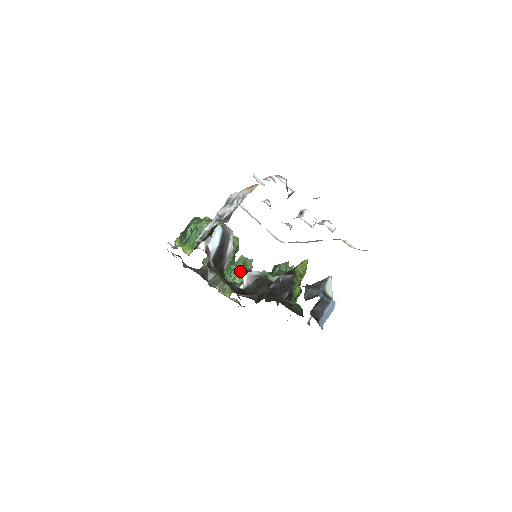
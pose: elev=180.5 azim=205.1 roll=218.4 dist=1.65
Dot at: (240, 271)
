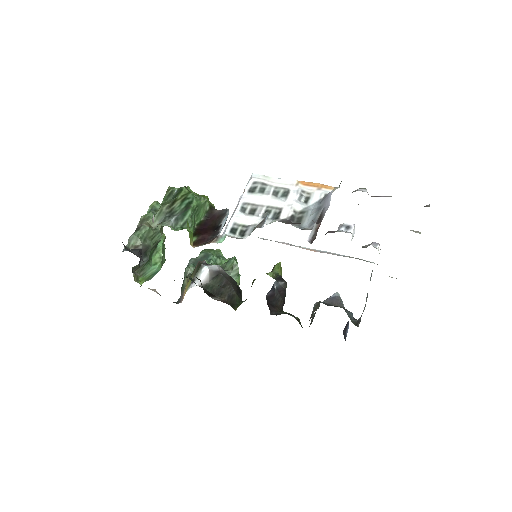
Dot at: (162, 253)
